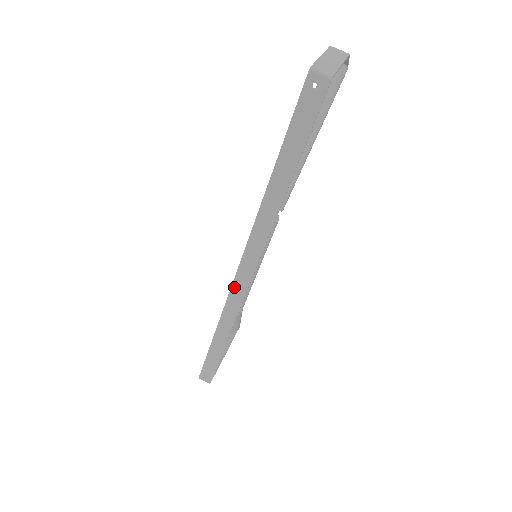
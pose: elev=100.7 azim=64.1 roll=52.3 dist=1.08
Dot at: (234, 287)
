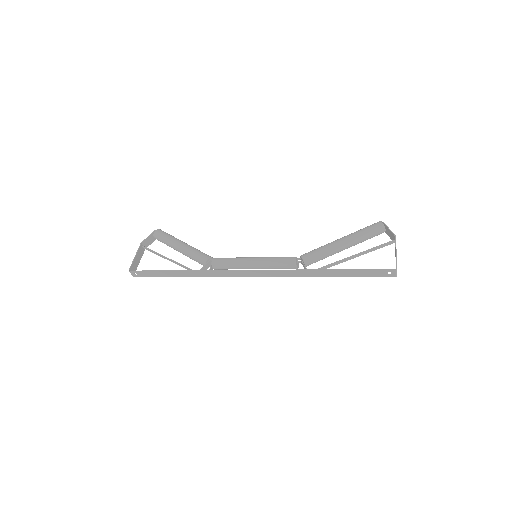
Dot at: (239, 272)
